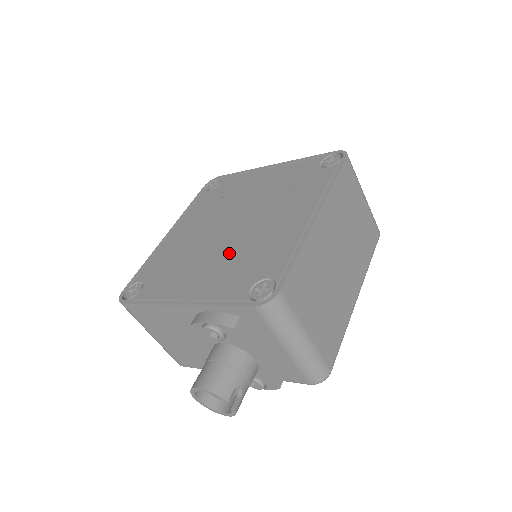
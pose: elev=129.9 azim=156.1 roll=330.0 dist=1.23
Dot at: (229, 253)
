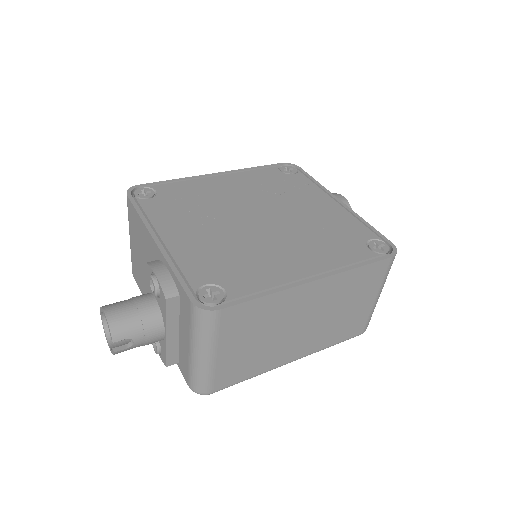
Dot at: (229, 239)
